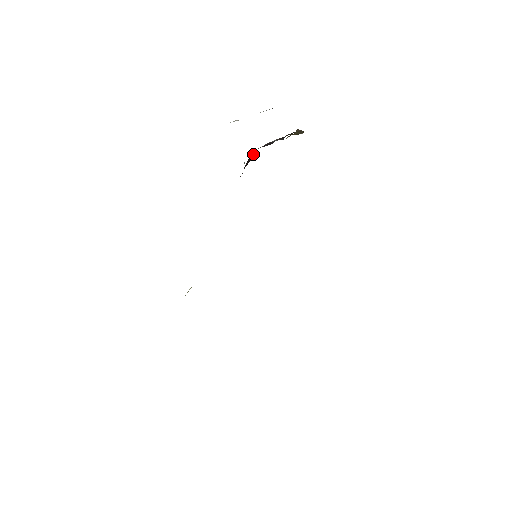
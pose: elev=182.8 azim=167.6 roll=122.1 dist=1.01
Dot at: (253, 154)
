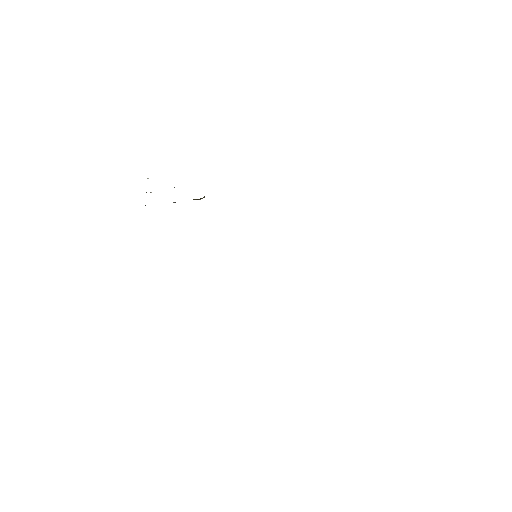
Dot at: occluded
